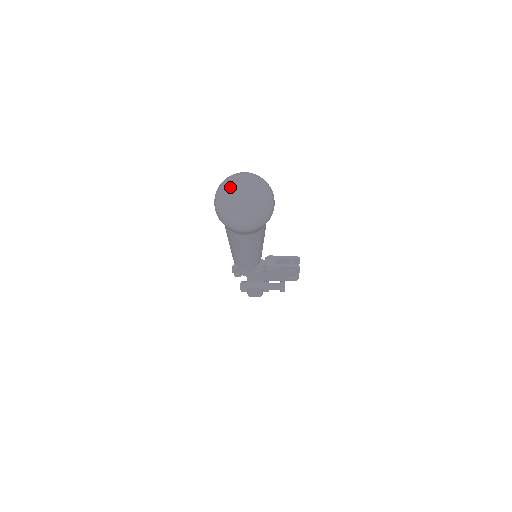
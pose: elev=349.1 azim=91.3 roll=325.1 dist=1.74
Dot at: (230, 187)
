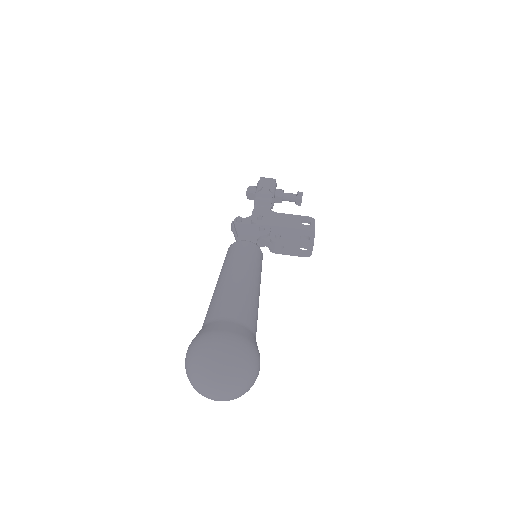
Dot at: (200, 390)
